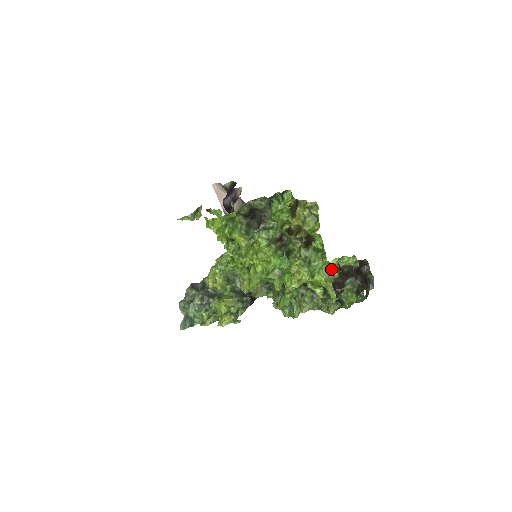
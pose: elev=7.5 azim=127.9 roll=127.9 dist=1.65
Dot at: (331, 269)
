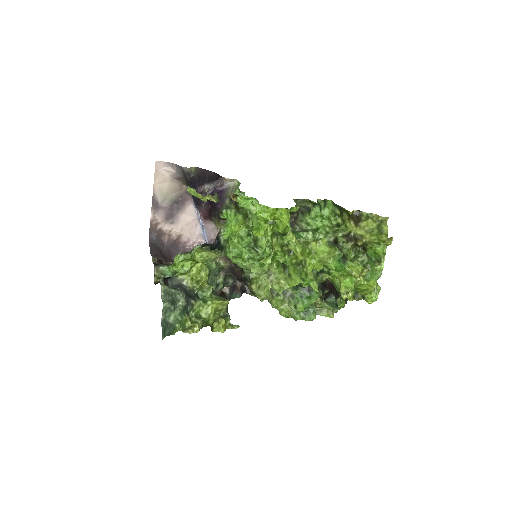
Dot at: occluded
